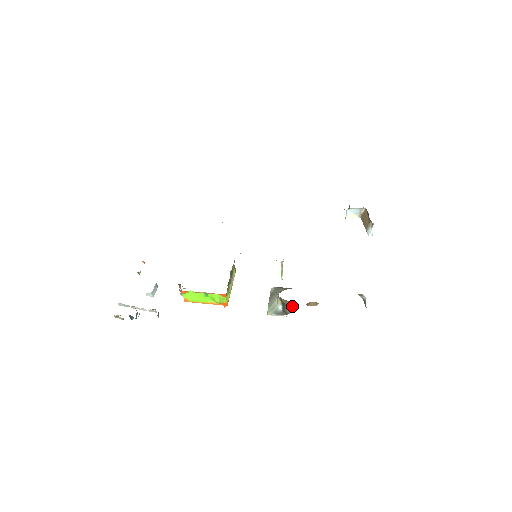
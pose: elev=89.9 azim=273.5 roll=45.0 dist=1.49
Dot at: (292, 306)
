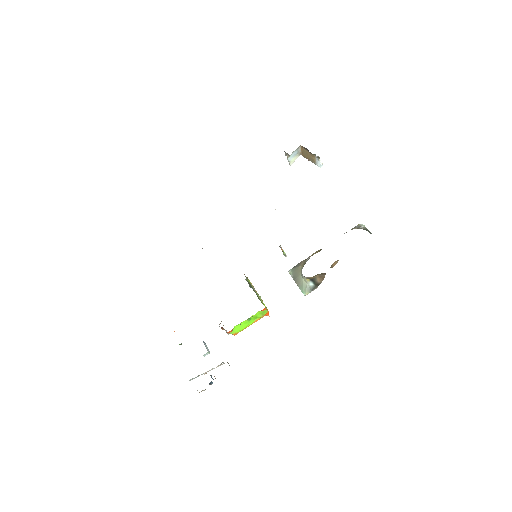
Dot at: (320, 277)
